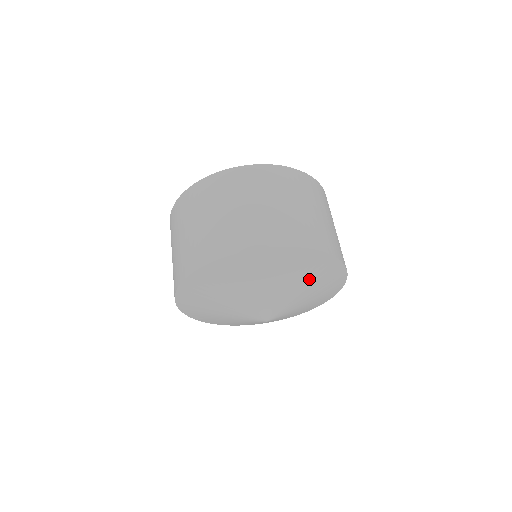
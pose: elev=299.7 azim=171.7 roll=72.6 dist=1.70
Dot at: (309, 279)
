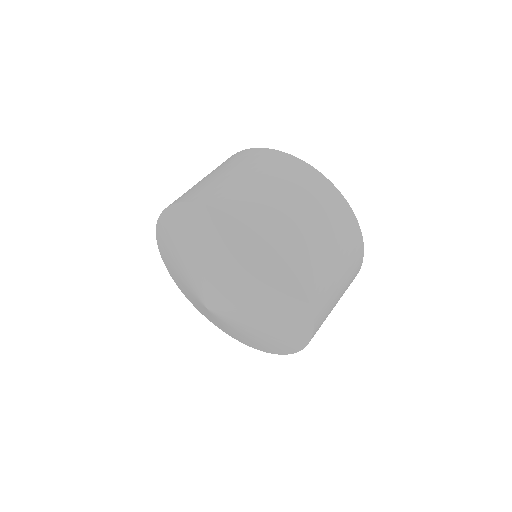
Dot at: (245, 267)
